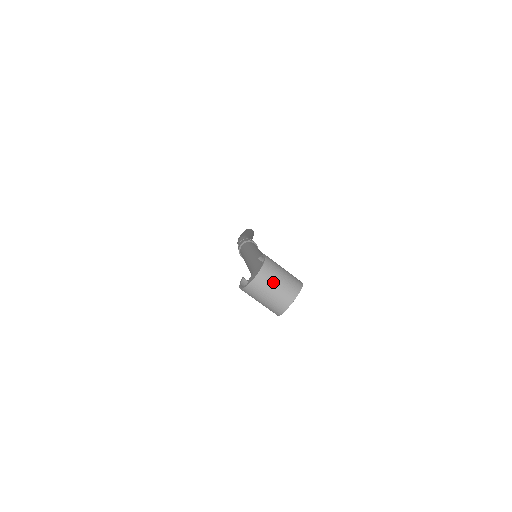
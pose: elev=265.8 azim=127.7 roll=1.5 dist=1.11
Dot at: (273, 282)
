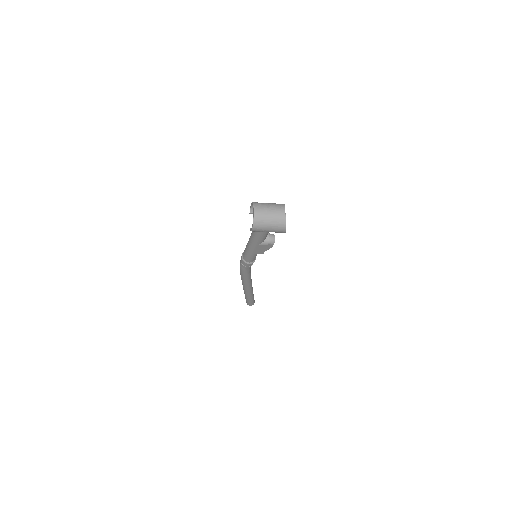
Dot at: (266, 208)
